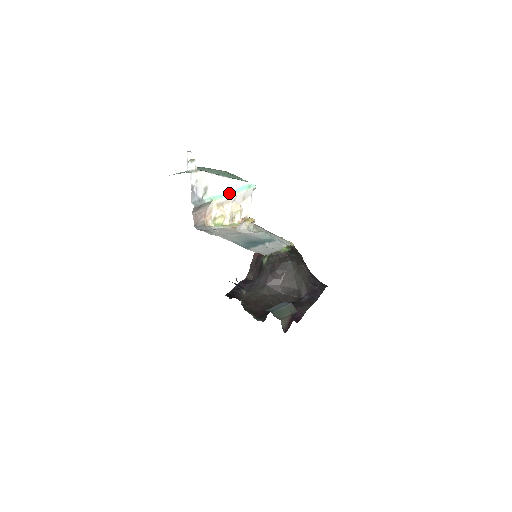
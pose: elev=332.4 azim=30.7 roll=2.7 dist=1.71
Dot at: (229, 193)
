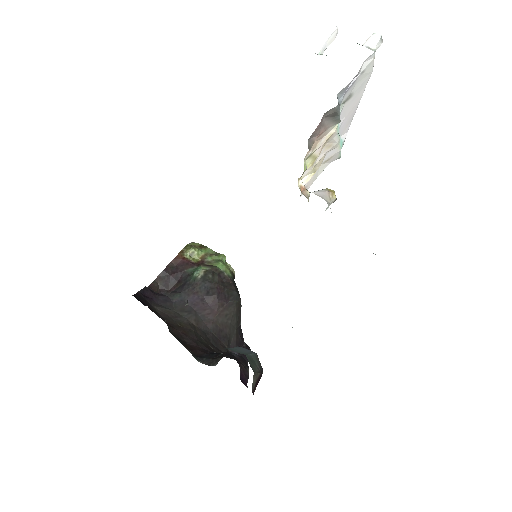
Dot at: occluded
